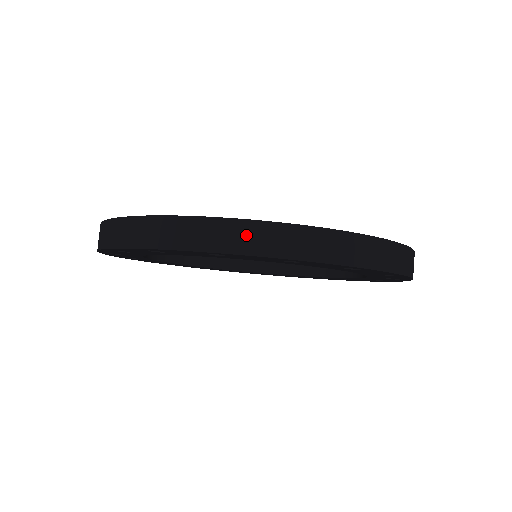
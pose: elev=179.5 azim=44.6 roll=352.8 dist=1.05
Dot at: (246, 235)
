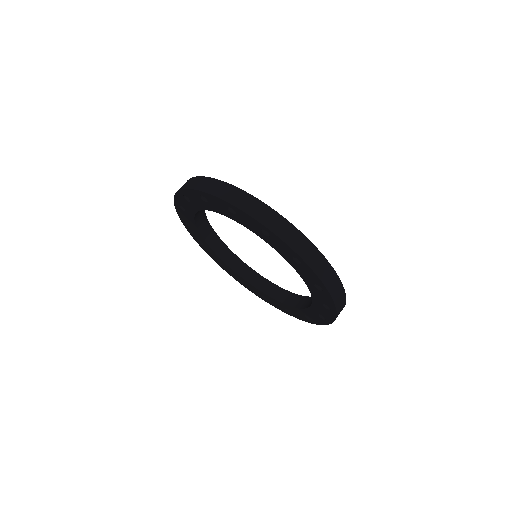
Dot at: (289, 232)
